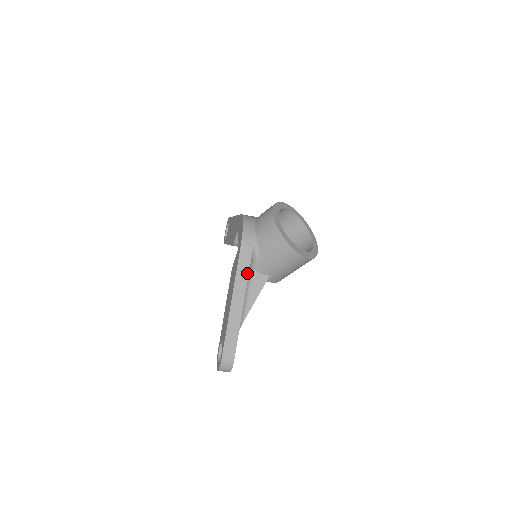
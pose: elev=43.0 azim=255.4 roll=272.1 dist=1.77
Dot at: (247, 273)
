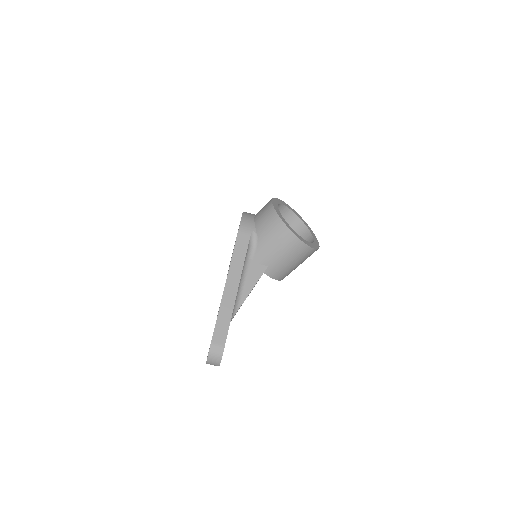
Dot at: (243, 257)
